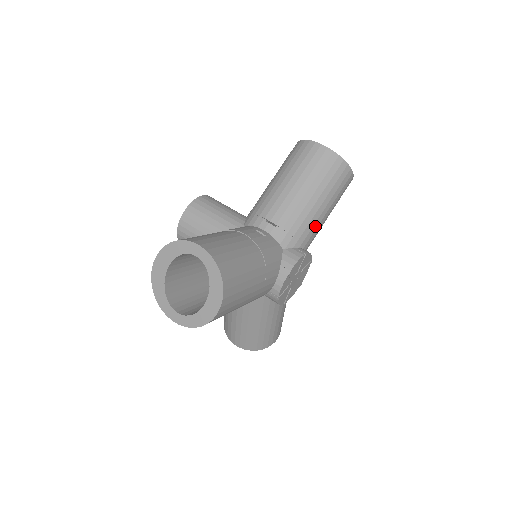
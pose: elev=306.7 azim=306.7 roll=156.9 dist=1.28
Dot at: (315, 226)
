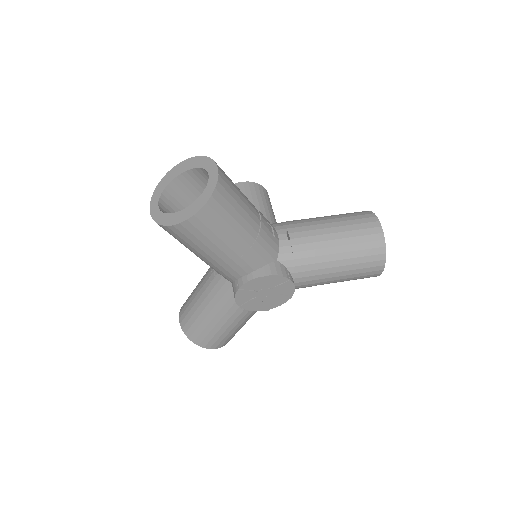
Dot at: (318, 272)
